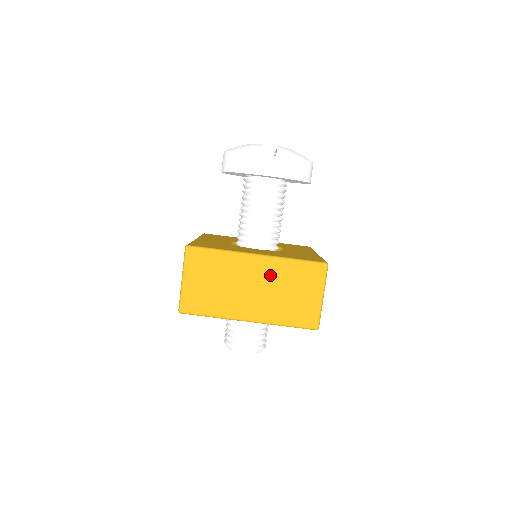
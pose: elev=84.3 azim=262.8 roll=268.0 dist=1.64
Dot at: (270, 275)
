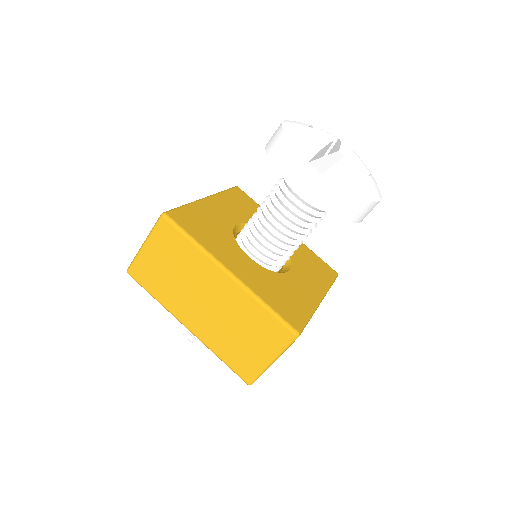
Dot at: (231, 302)
